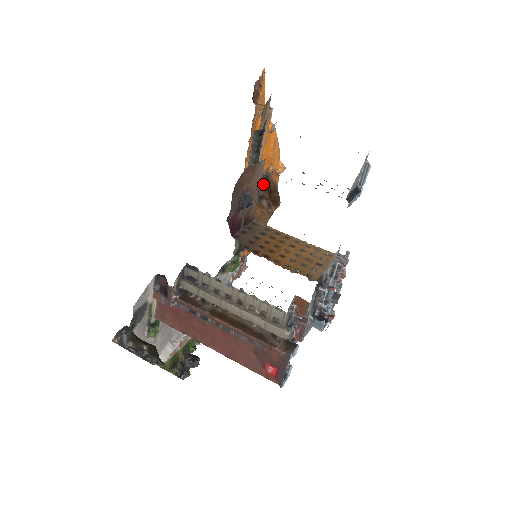
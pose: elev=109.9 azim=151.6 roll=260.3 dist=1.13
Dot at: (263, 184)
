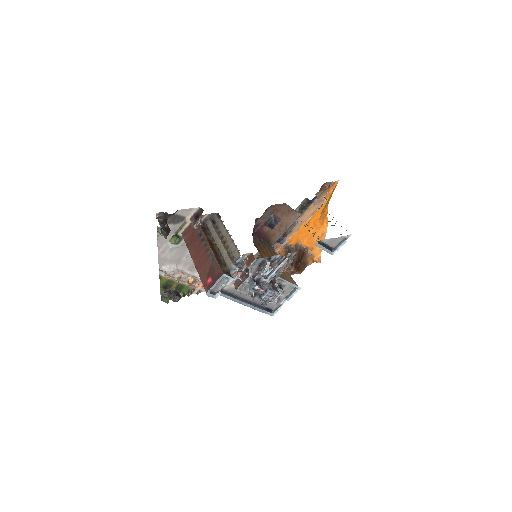
Dot at: (298, 252)
